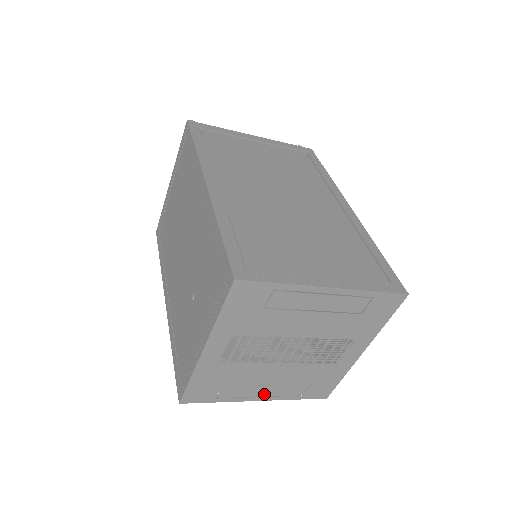
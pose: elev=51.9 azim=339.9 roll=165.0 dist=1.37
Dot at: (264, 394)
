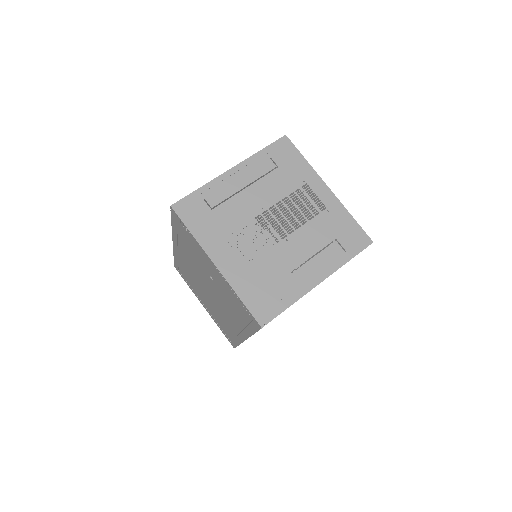
Dot at: (315, 274)
